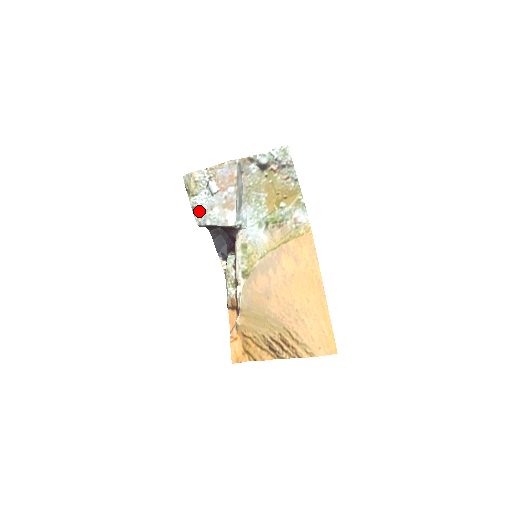
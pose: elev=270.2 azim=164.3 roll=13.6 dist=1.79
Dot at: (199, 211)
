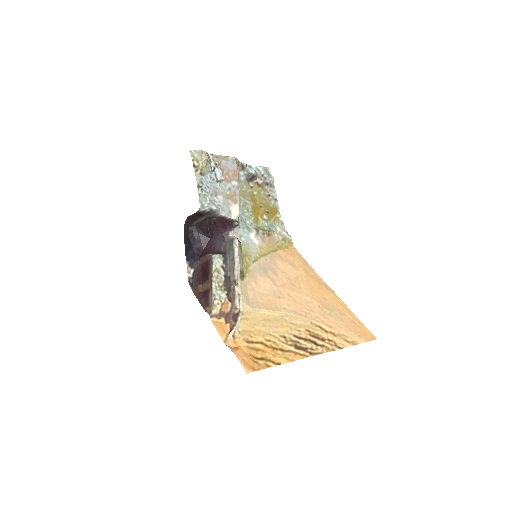
Dot at: (205, 192)
